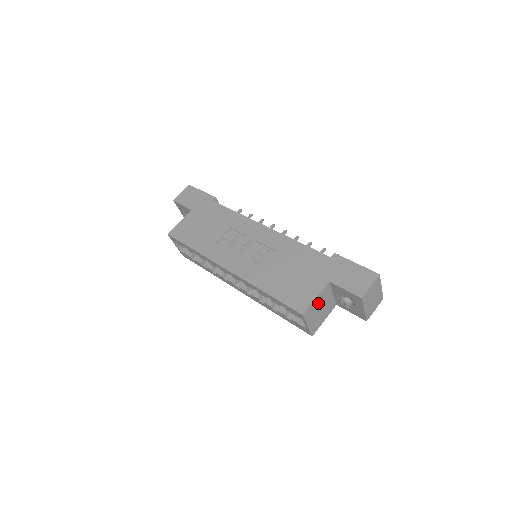
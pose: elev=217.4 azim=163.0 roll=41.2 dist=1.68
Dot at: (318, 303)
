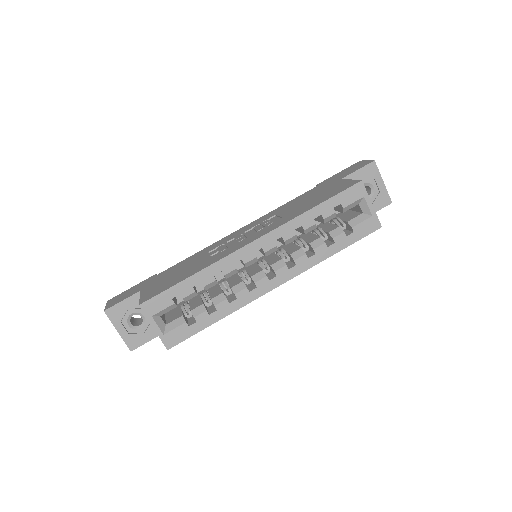
Dot at: occluded
